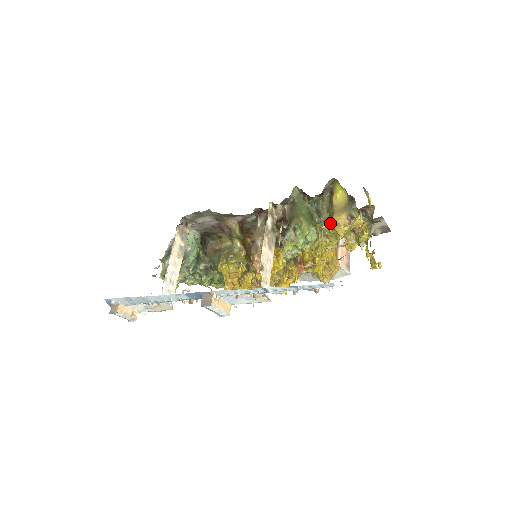
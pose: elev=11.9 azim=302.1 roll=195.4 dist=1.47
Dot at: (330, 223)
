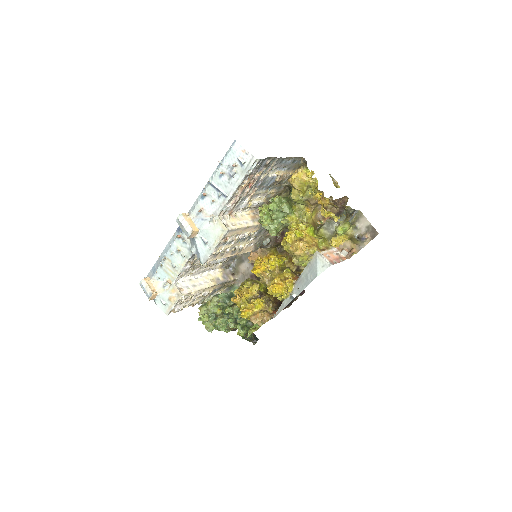
Dot at: (289, 182)
